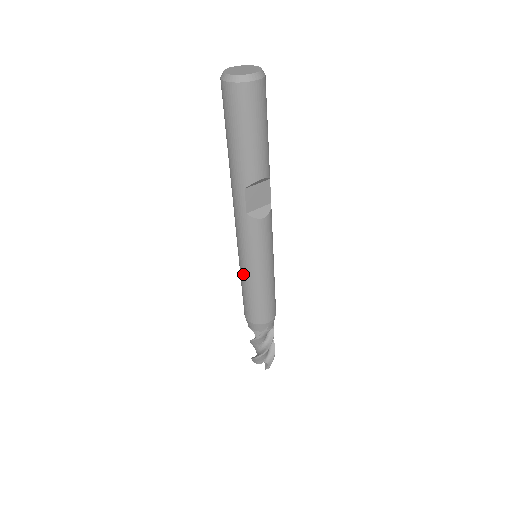
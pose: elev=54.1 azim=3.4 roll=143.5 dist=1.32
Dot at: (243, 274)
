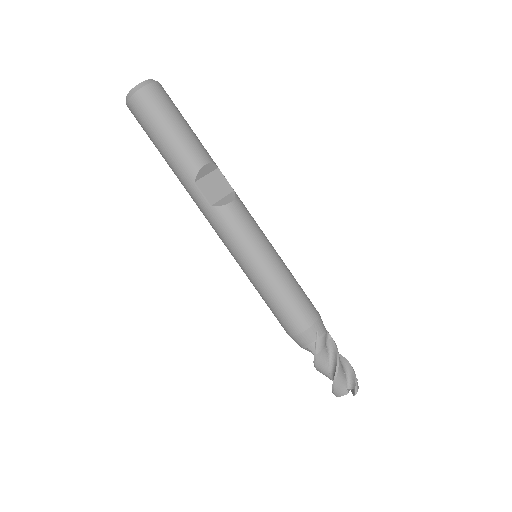
Dot at: (251, 279)
